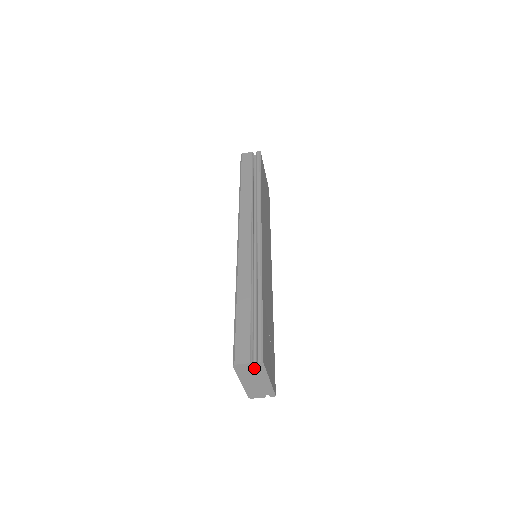
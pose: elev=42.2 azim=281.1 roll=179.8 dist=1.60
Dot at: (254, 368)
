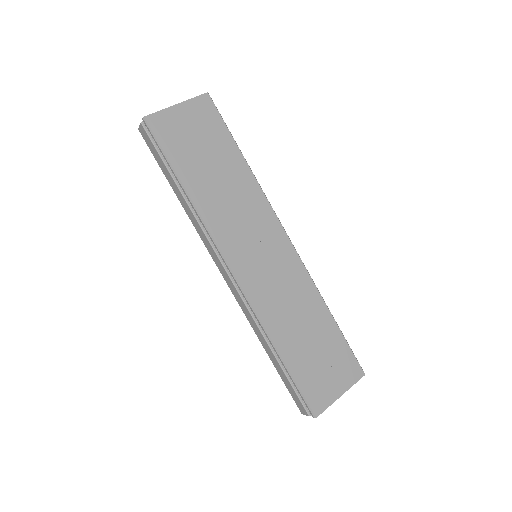
Dot at: occluded
